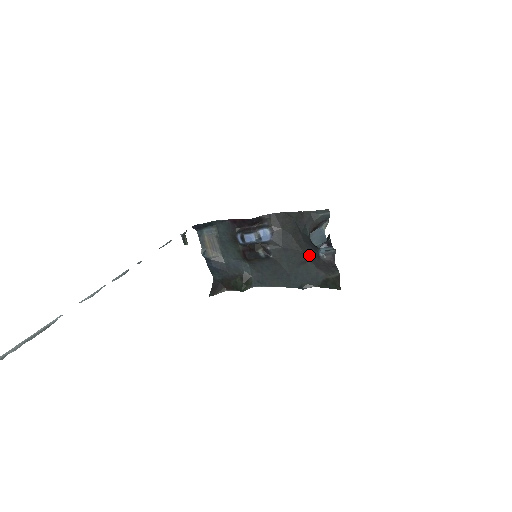
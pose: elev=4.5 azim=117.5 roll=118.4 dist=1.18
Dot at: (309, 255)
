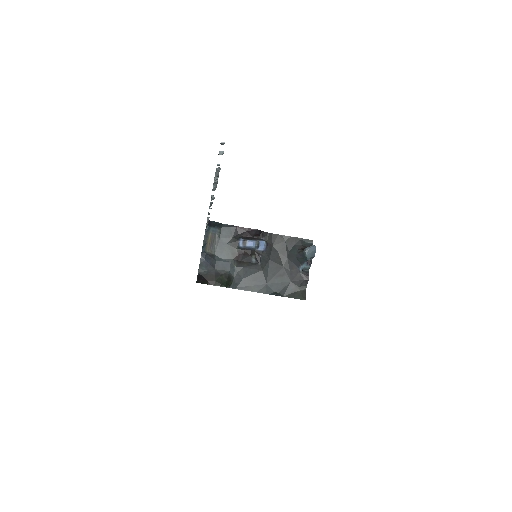
Dot at: (289, 270)
